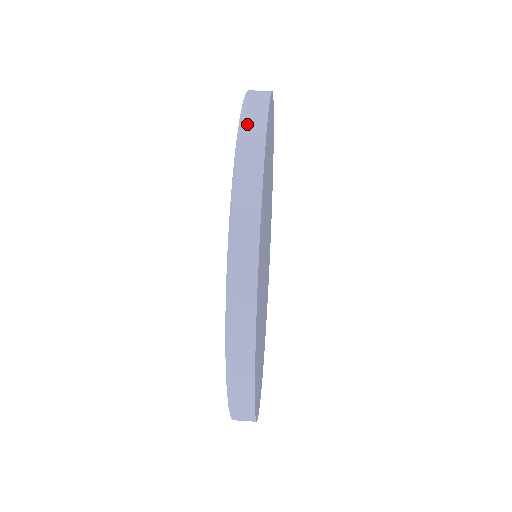
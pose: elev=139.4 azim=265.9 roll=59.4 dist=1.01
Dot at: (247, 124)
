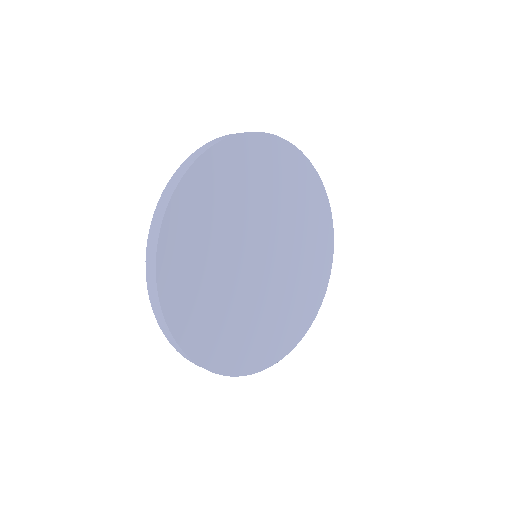
Dot at: occluded
